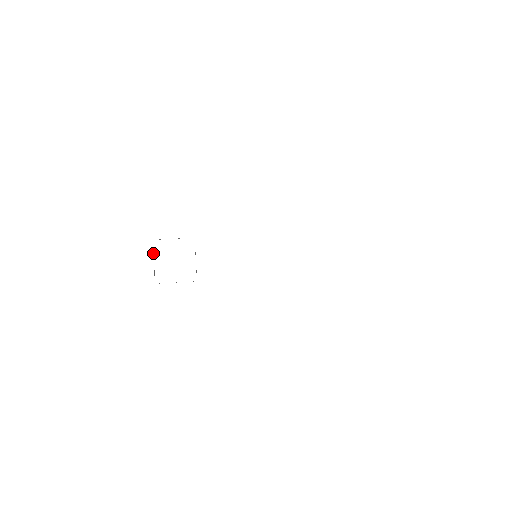
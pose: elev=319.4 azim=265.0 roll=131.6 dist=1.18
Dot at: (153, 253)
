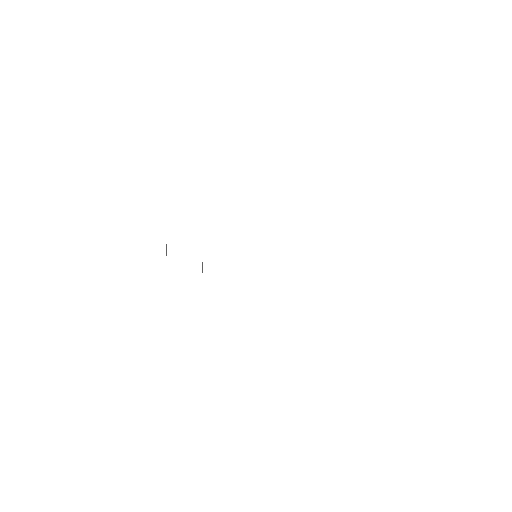
Dot at: (166, 248)
